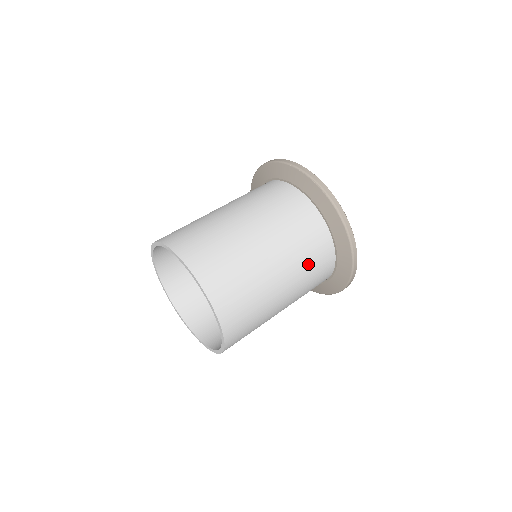
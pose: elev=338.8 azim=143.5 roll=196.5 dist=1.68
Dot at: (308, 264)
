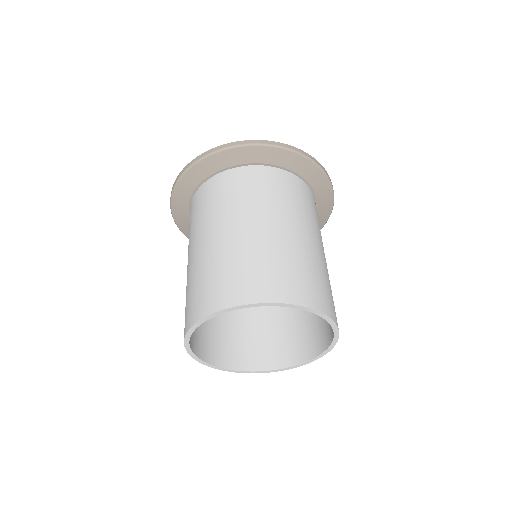
Dot at: occluded
